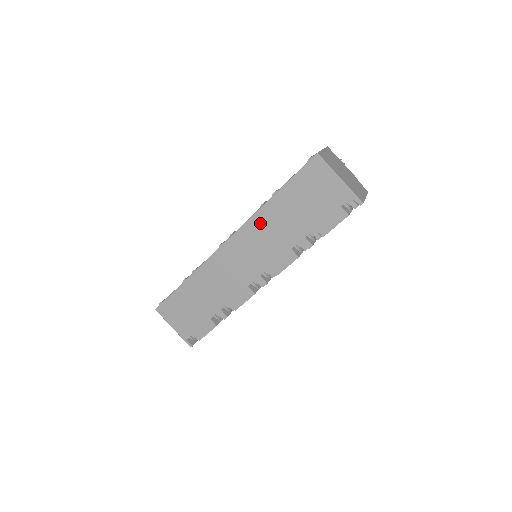
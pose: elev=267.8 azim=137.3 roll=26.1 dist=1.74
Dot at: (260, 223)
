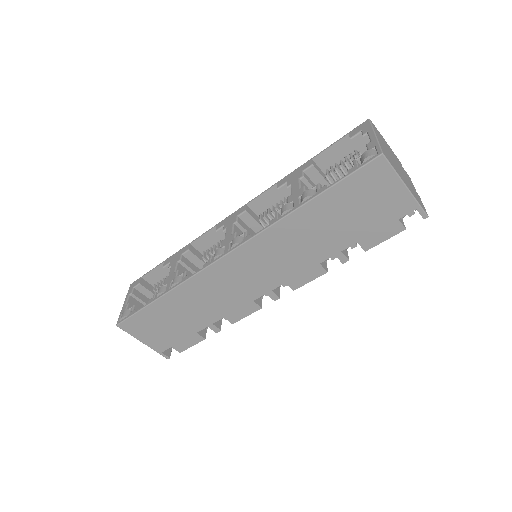
Dot at: (281, 235)
